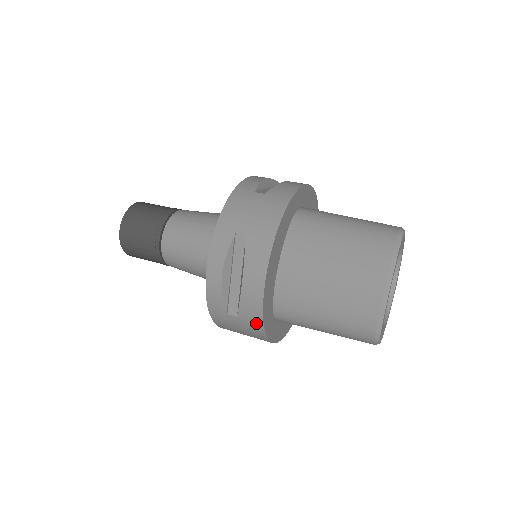
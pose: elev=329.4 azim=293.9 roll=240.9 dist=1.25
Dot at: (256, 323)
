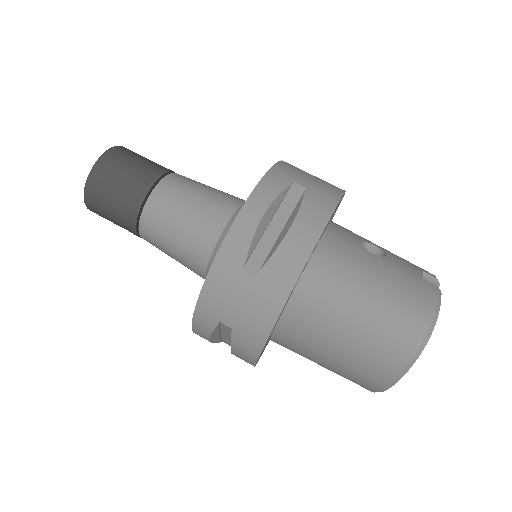
Dot at: occluded
